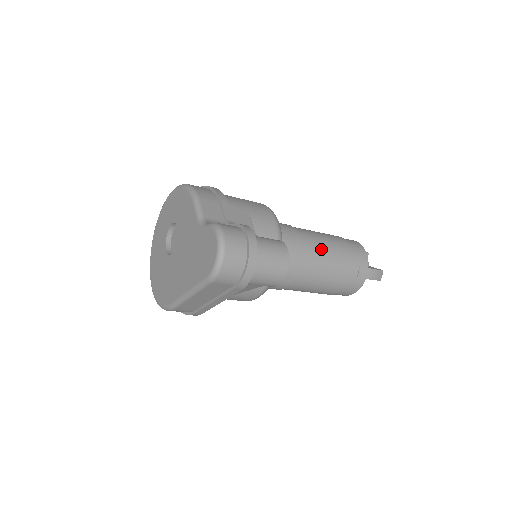
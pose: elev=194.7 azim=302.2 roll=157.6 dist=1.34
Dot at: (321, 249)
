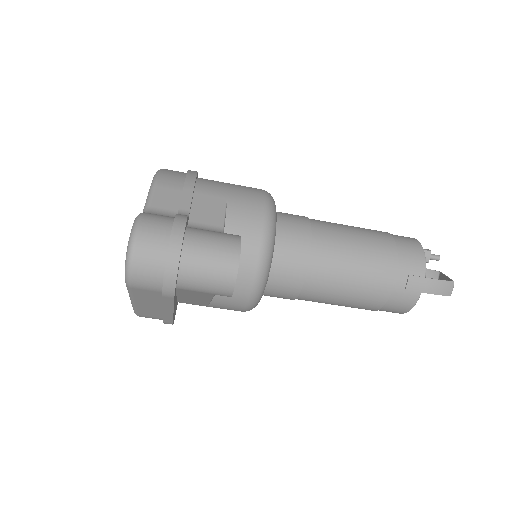
Dot at: (344, 249)
